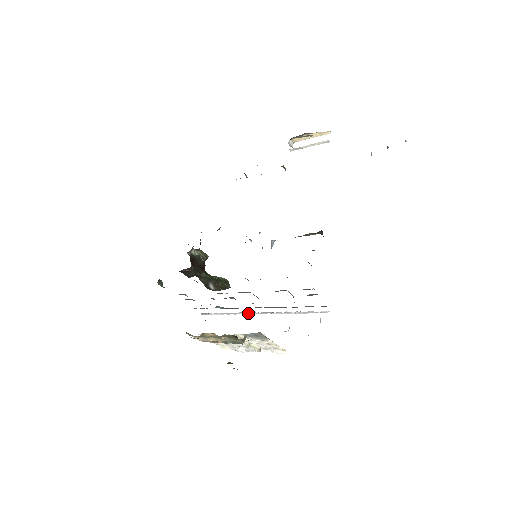
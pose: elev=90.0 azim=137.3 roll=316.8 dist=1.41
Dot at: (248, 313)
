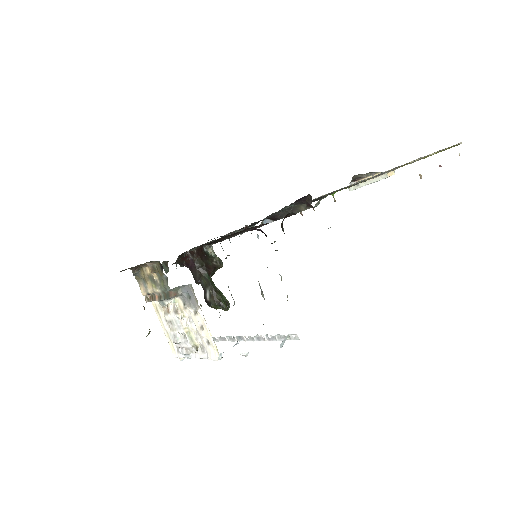
Dot at: (226, 339)
